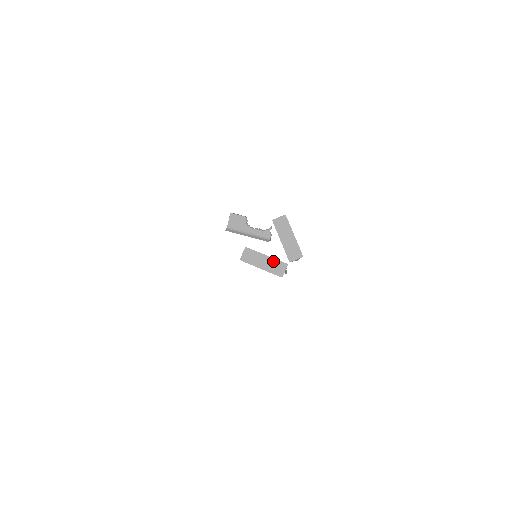
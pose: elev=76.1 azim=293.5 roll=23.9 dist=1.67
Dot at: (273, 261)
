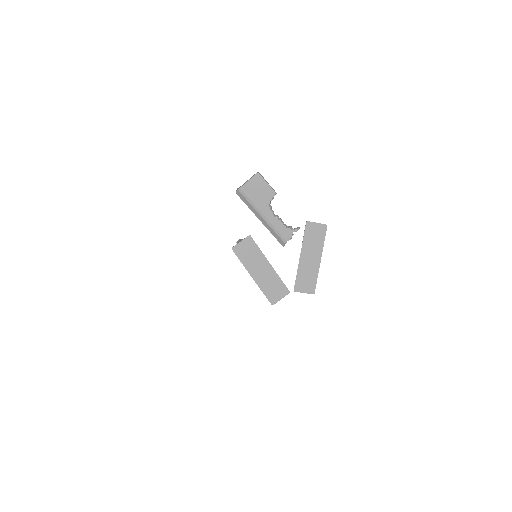
Dot at: (274, 277)
